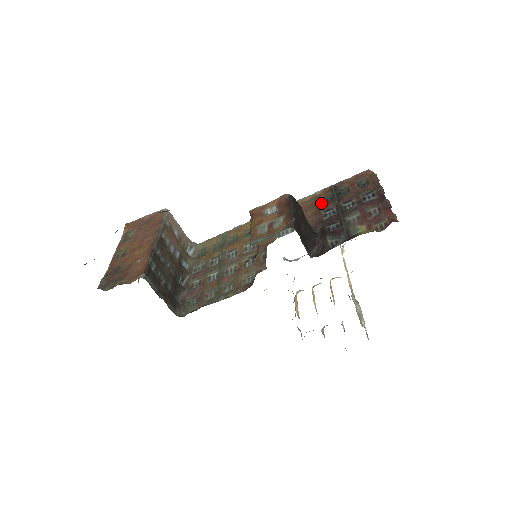
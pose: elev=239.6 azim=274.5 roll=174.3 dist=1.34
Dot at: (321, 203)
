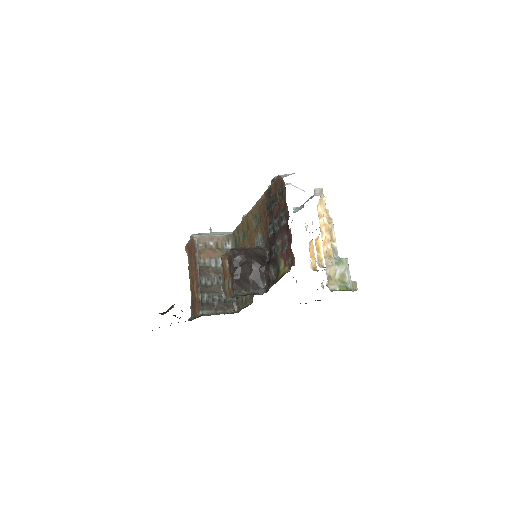
Dot at: (267, 211)
